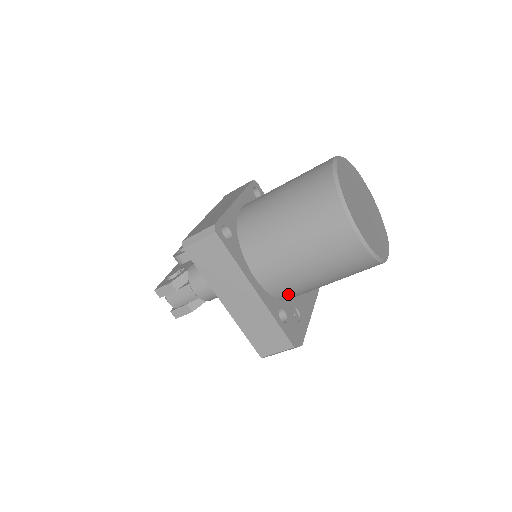
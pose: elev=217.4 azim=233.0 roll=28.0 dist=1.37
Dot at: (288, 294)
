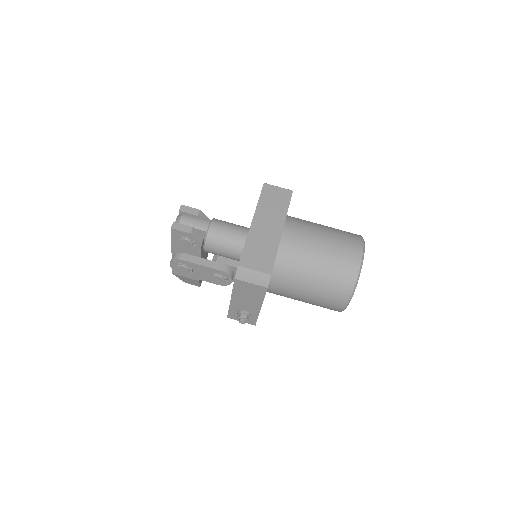
Dot at: (285, 259)
